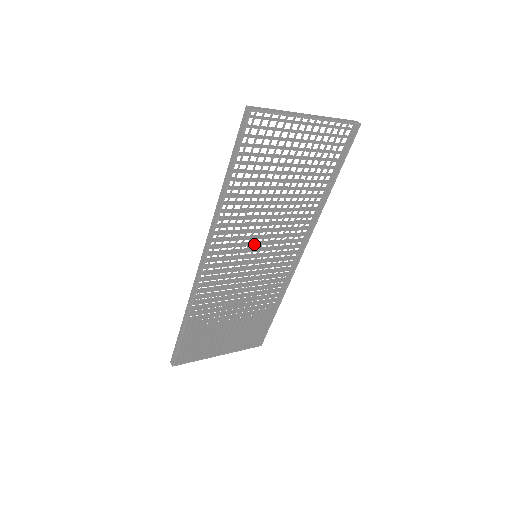
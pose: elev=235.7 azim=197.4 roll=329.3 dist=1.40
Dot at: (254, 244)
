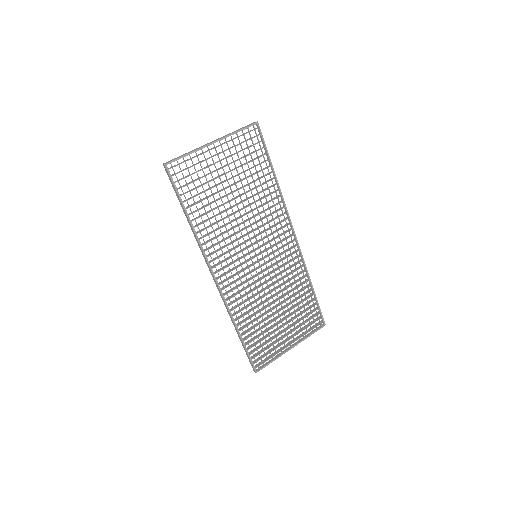
Dot at: (246, 248)
